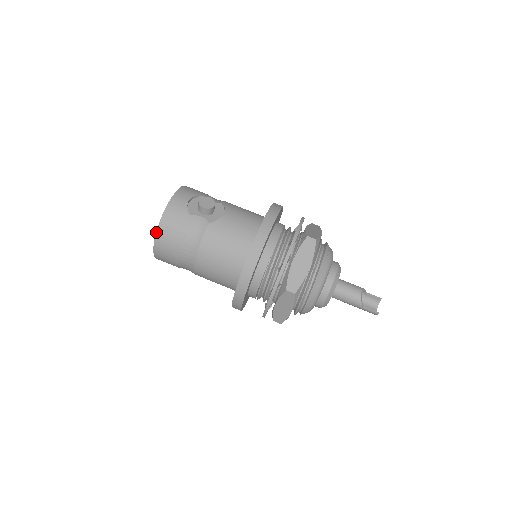
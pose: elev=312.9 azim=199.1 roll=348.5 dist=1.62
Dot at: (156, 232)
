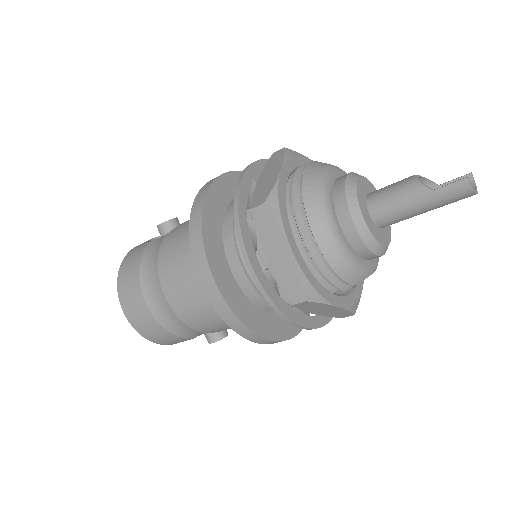
Dot at: (117, 283)
